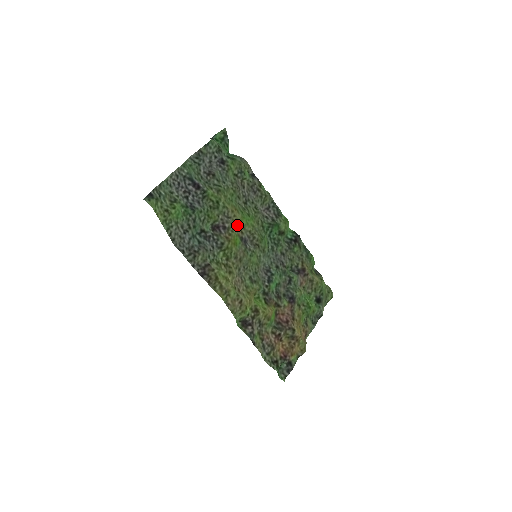
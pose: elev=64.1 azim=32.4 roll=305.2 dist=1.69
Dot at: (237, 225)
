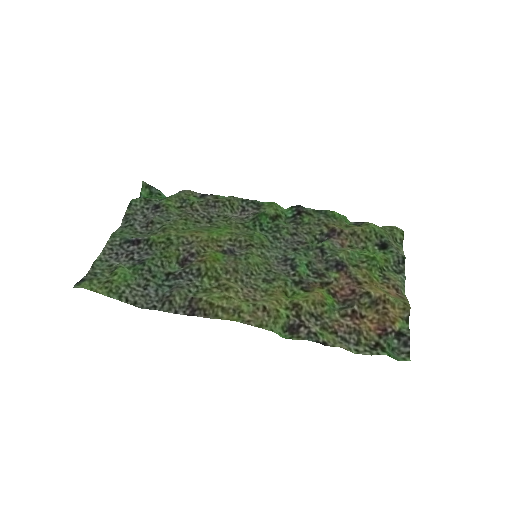
Dot at: (207, 243)
